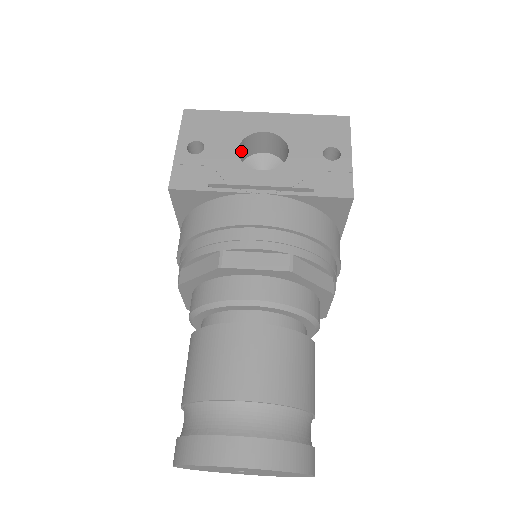
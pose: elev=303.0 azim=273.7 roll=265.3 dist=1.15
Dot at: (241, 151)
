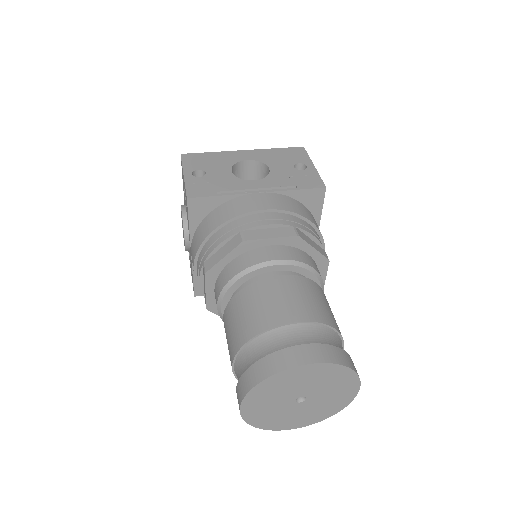
Dot at: occluded
